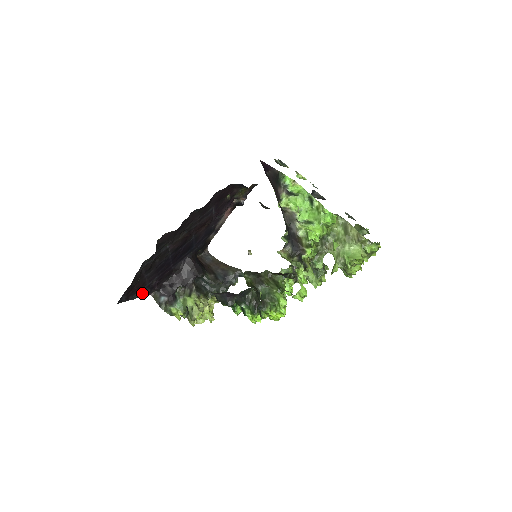
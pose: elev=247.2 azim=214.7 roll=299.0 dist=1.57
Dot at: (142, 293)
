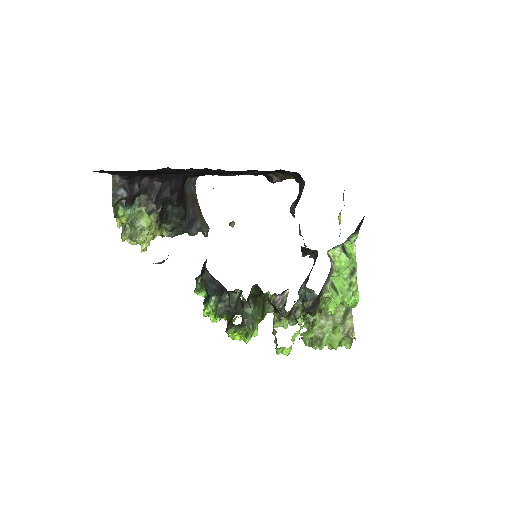
Dot at: occluded
